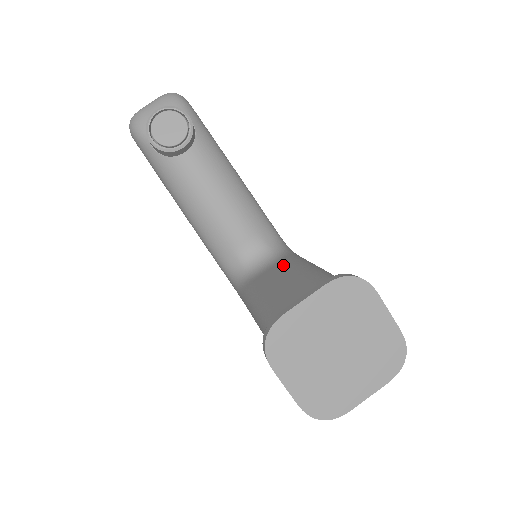
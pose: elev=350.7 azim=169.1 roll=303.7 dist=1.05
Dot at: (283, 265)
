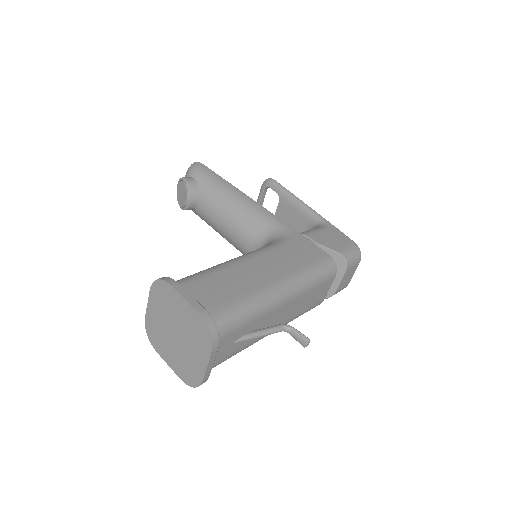
Dot at: occluded
